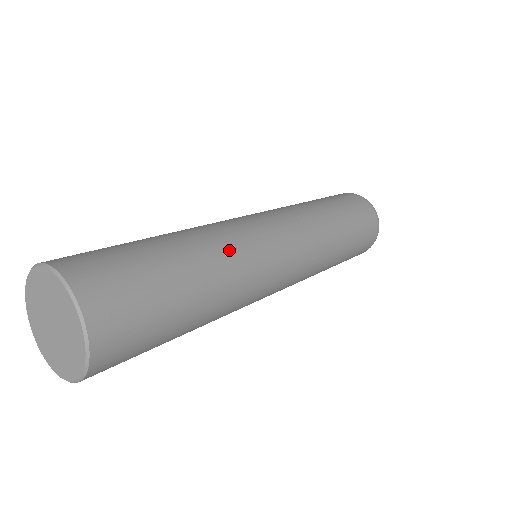
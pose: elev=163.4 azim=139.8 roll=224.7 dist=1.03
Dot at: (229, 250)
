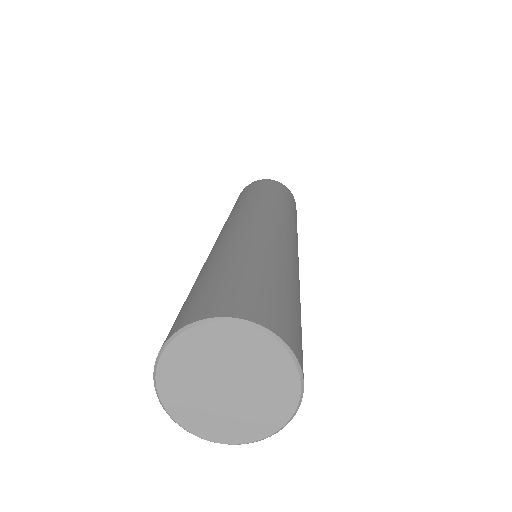
Dot at: (253, 238)
